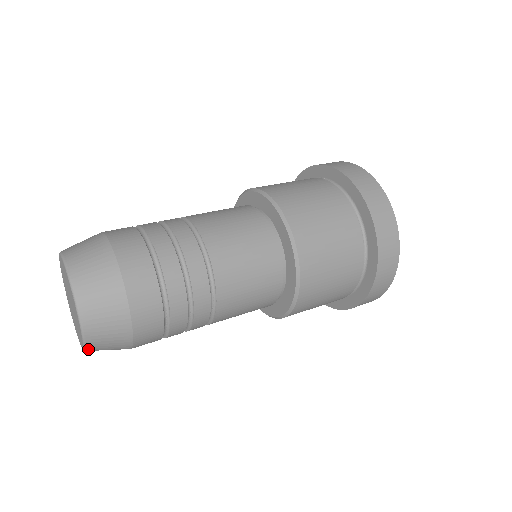
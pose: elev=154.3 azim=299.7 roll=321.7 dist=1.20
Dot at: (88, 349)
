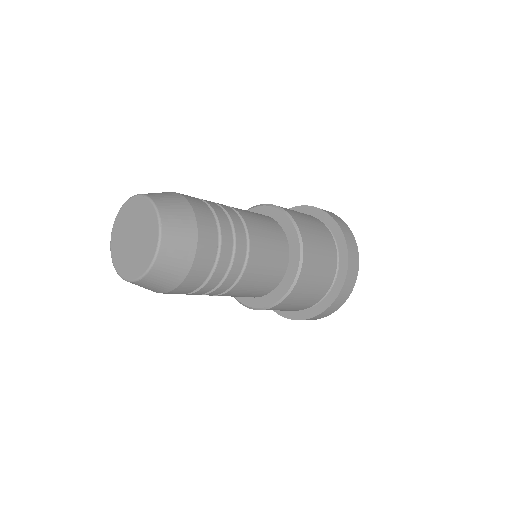
Dot at: (163, 234)
